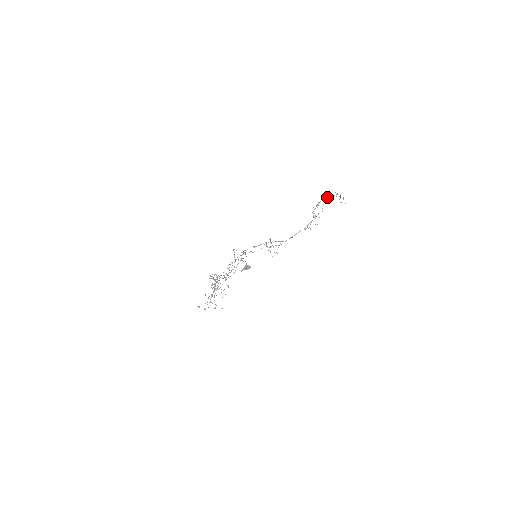
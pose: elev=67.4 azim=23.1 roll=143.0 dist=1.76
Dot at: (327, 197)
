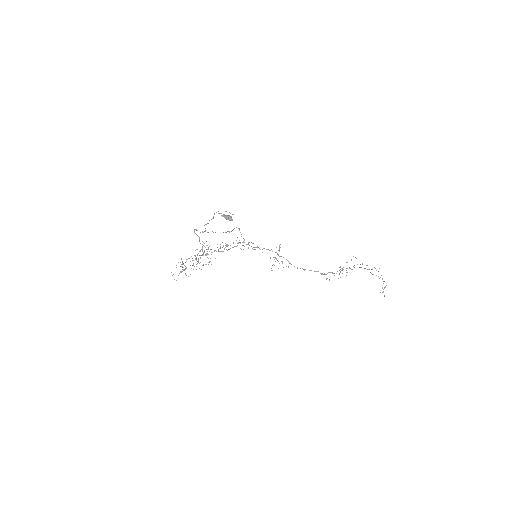
Dot at: (368, 269)
